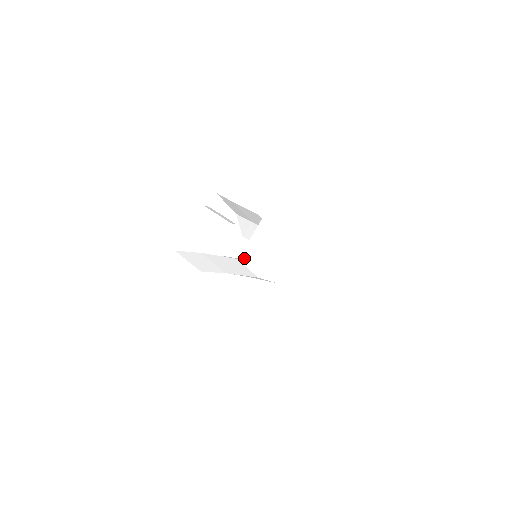
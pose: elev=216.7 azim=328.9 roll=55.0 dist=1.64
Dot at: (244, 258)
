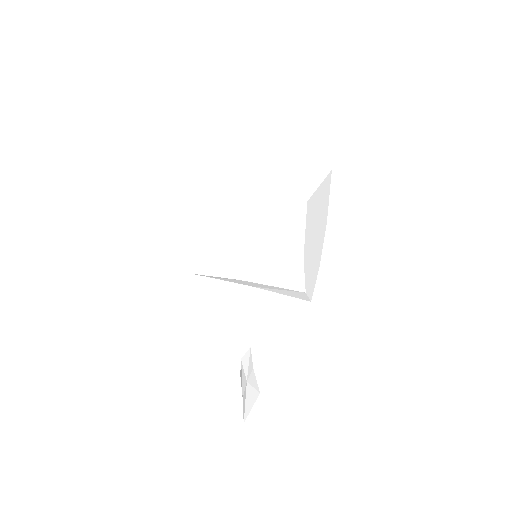
Dot at: (309, 209)
